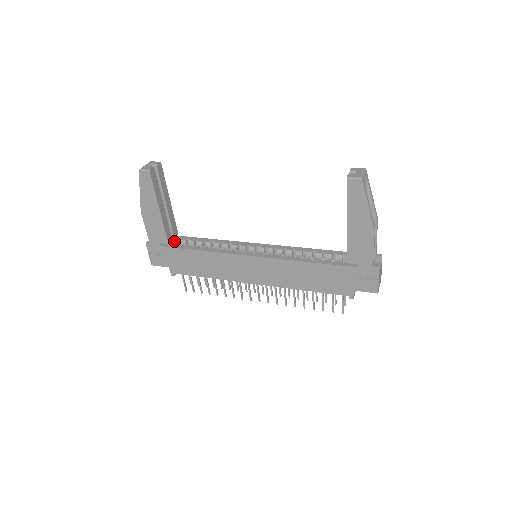
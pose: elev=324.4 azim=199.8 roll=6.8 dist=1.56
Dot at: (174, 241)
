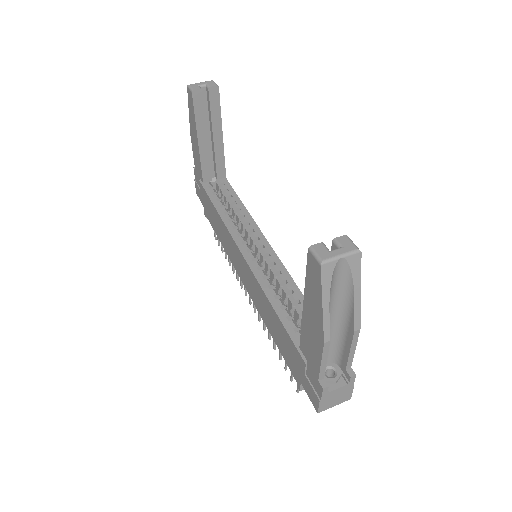
Dot at: (217, 182)
